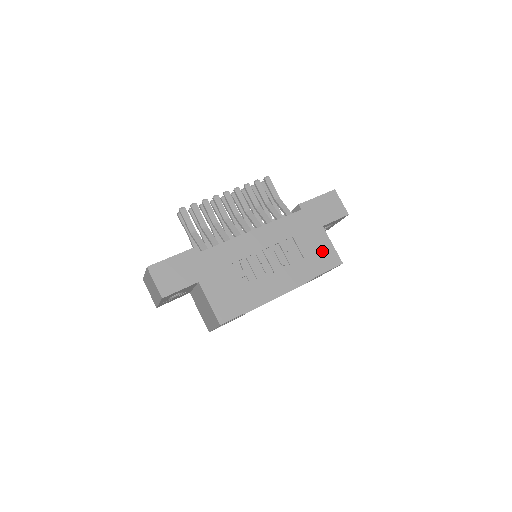
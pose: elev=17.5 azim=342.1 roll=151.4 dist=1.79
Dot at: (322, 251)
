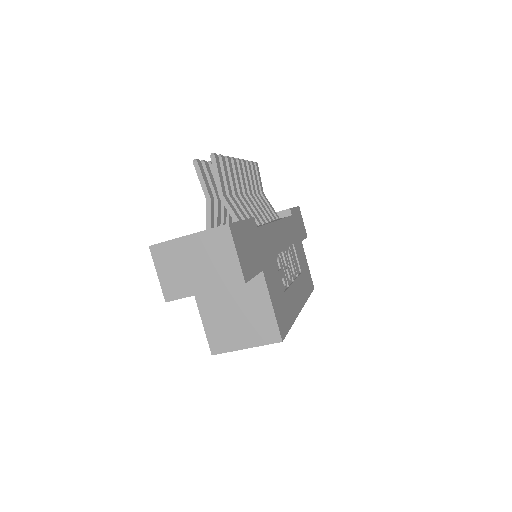
Dot at: (306, 269)
